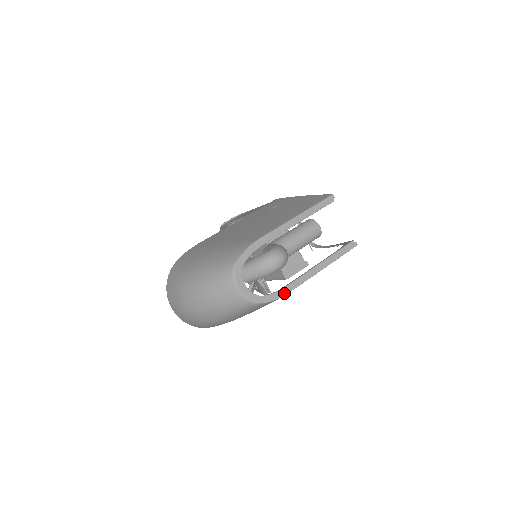
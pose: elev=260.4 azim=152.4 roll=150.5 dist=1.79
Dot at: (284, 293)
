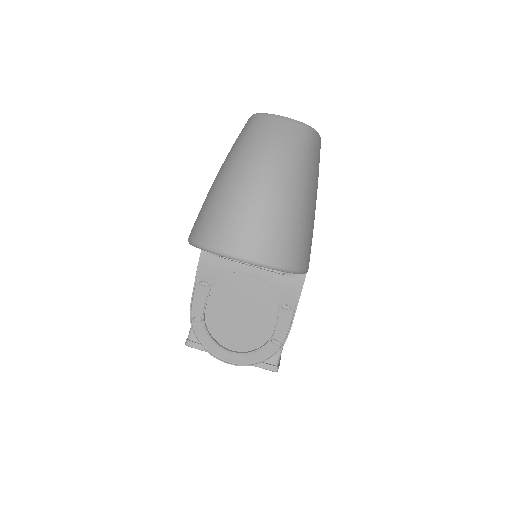
Dot at: occluded
